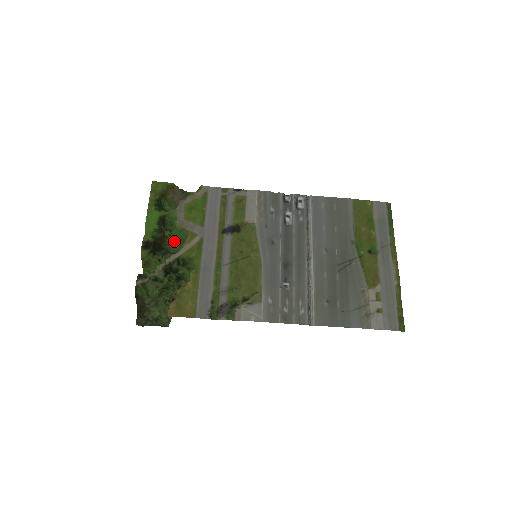
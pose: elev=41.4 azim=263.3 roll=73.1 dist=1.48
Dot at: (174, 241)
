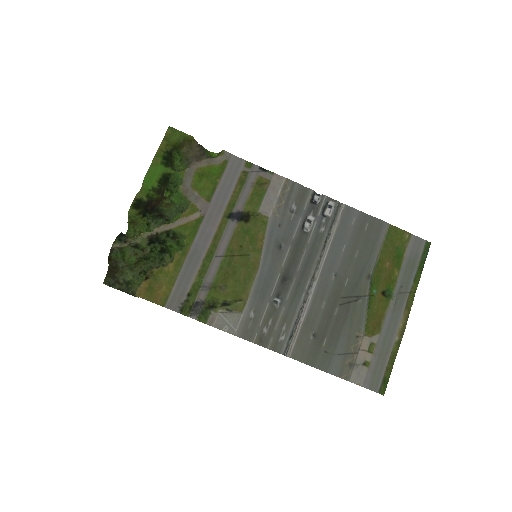
Dot at: (173, 205)
